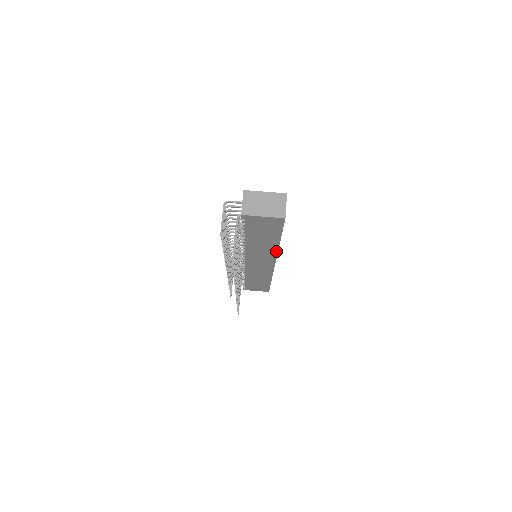
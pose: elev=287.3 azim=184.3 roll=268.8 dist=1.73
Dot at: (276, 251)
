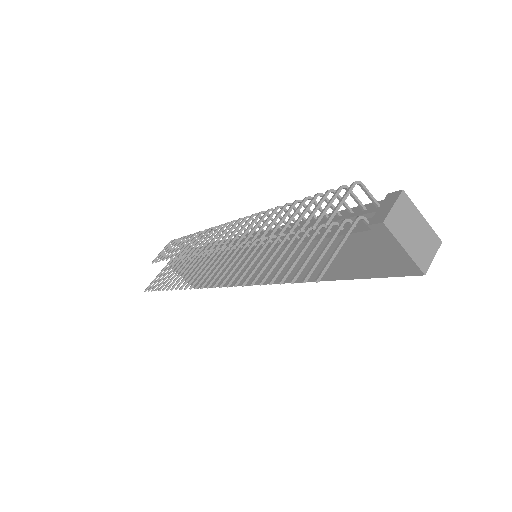
Dot at: (308, 279)
